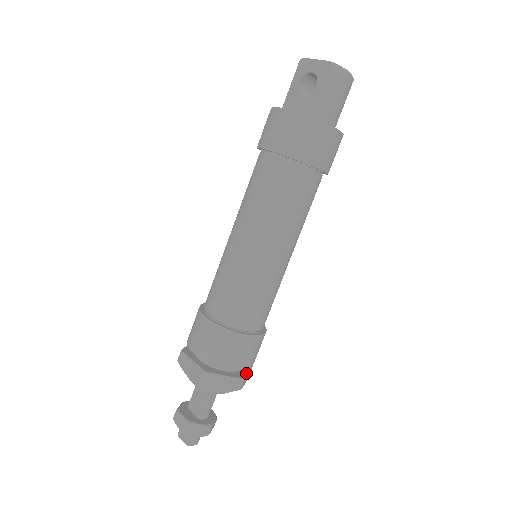
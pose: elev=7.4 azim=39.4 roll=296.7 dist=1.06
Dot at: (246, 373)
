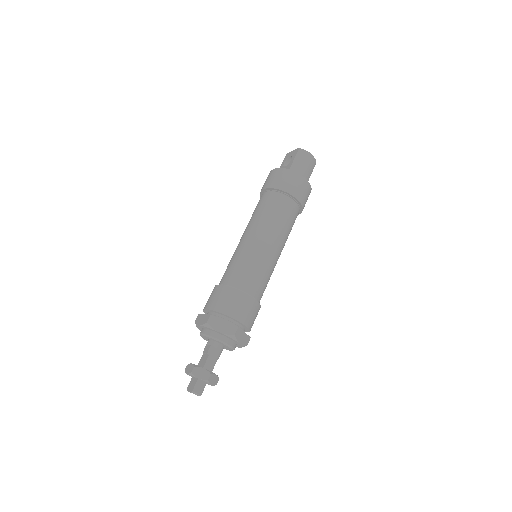
Dot at: (242, 330)
